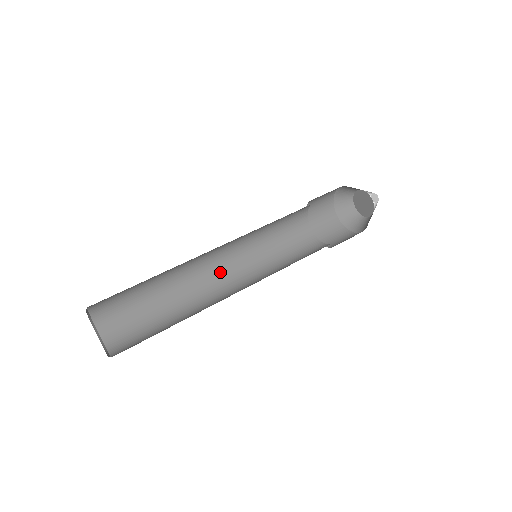
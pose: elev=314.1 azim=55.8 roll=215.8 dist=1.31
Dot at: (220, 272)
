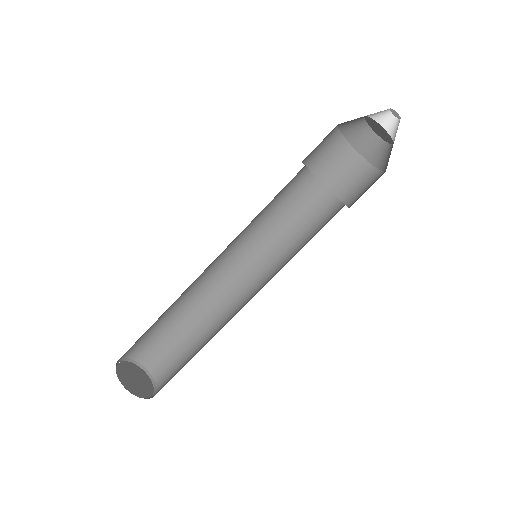
Dot at: (220, 266)
